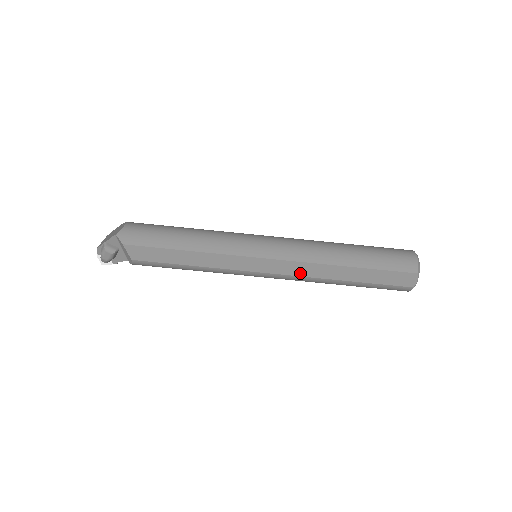
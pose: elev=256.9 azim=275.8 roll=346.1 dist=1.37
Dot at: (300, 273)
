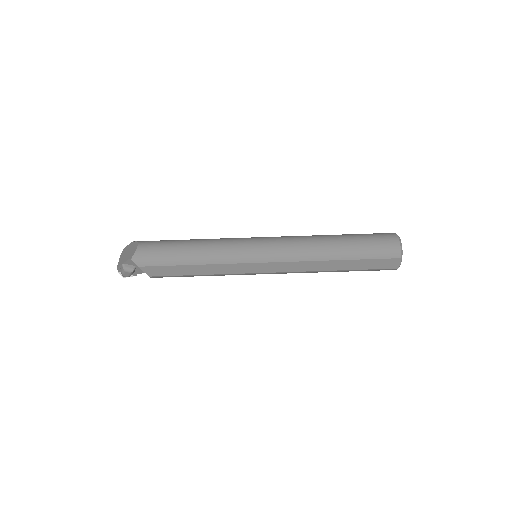
Dot at: (296, 269)
